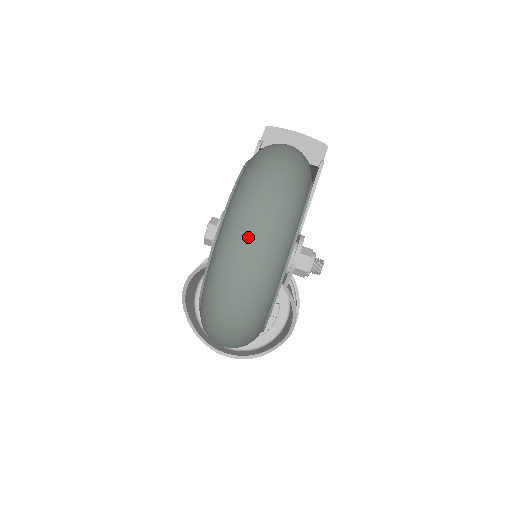
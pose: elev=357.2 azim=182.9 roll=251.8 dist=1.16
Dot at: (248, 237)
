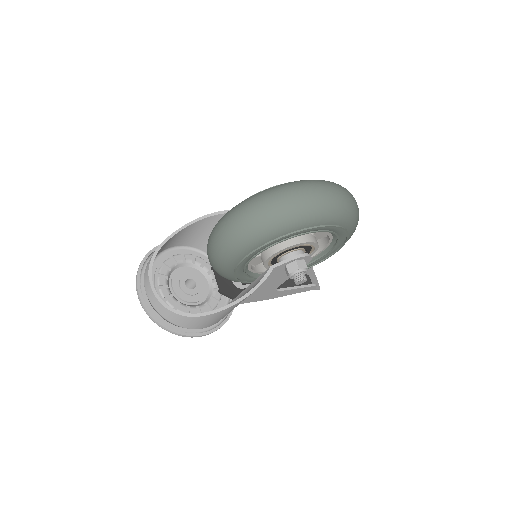
Dot at: (334, 188)
